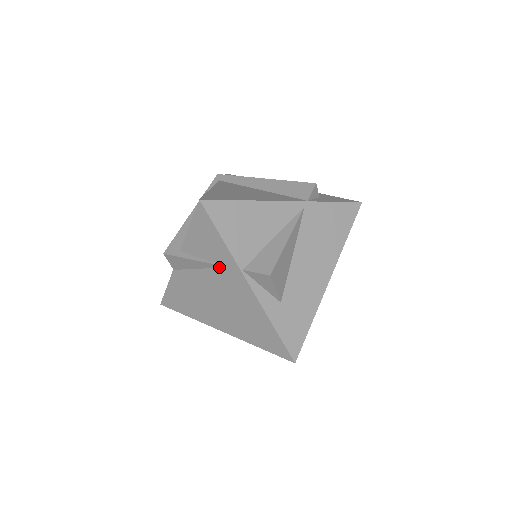
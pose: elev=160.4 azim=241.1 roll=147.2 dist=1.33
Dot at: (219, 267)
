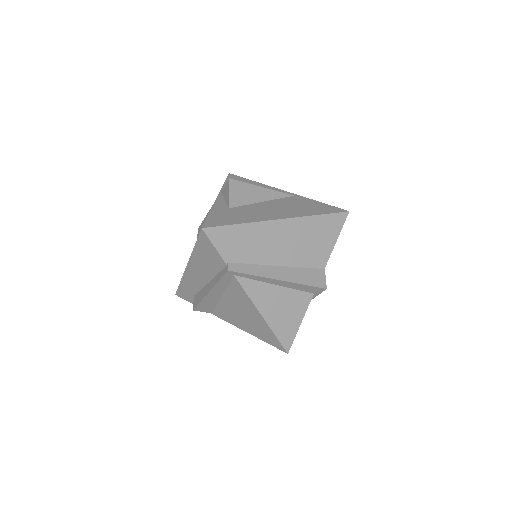
Dot at: occluded
